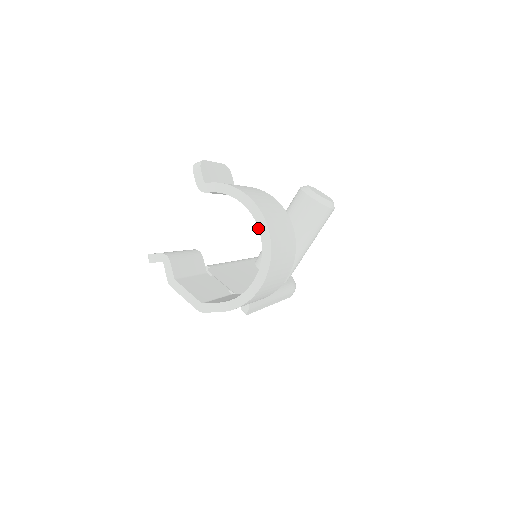
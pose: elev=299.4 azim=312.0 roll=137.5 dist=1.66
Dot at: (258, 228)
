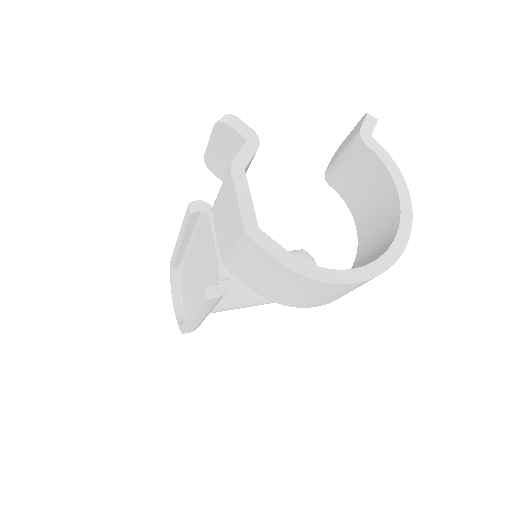
Dot at: (398, 228)
